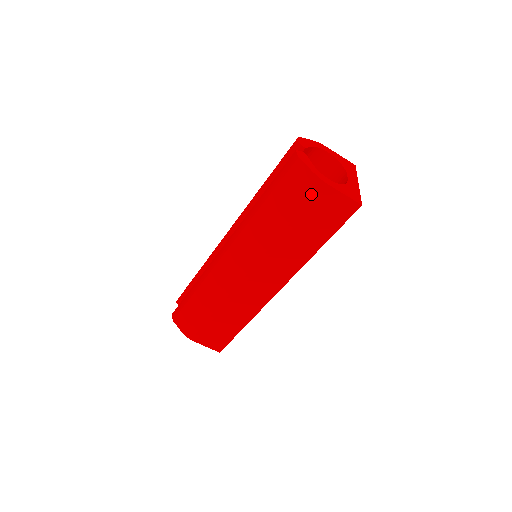
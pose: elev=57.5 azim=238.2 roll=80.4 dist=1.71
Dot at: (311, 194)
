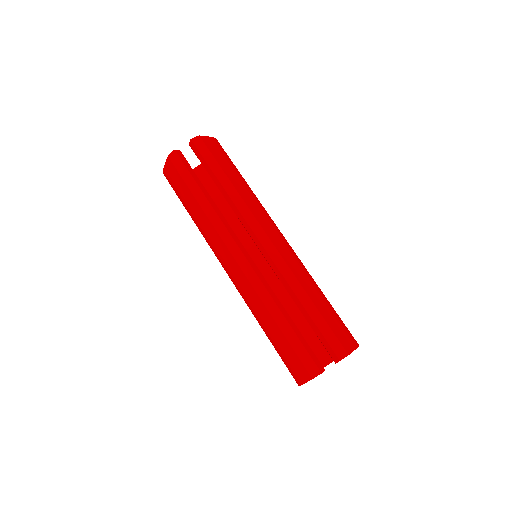
Dot at: (290, 371)
